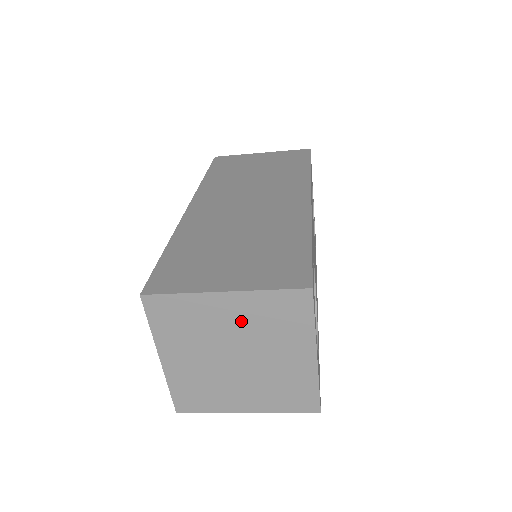
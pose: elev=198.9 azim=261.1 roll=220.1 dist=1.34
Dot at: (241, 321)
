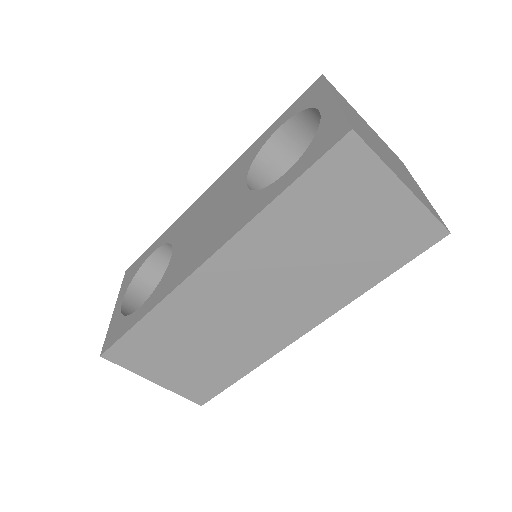
Dot at: (378, 138)
